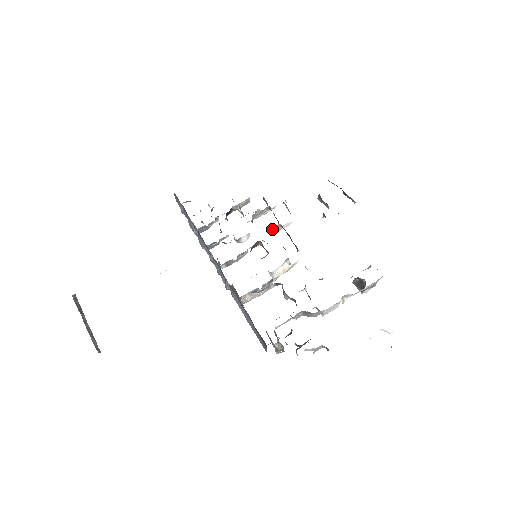
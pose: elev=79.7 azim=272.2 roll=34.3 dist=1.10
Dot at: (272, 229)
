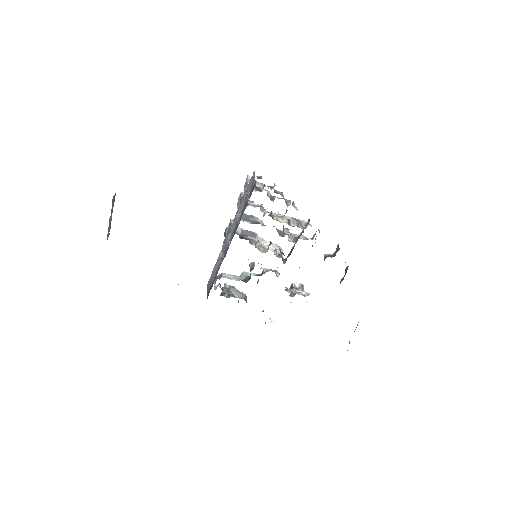
Dot at: occluded
